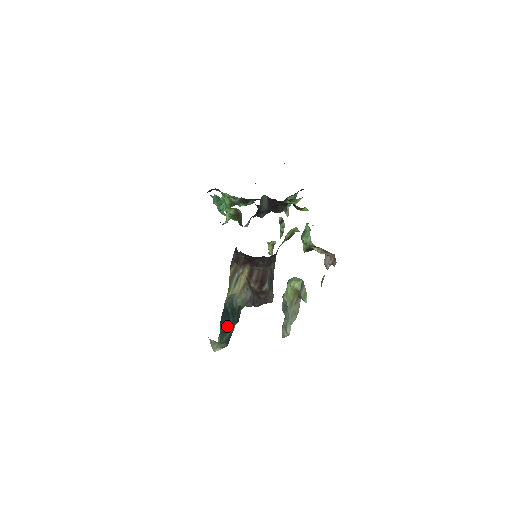
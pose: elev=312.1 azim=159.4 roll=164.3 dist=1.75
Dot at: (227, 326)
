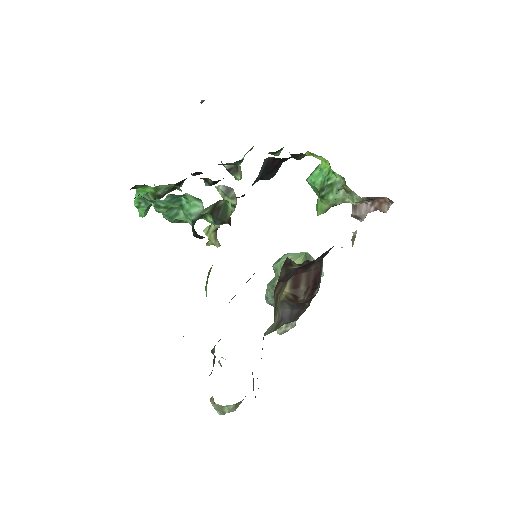
Dot at: occluded
